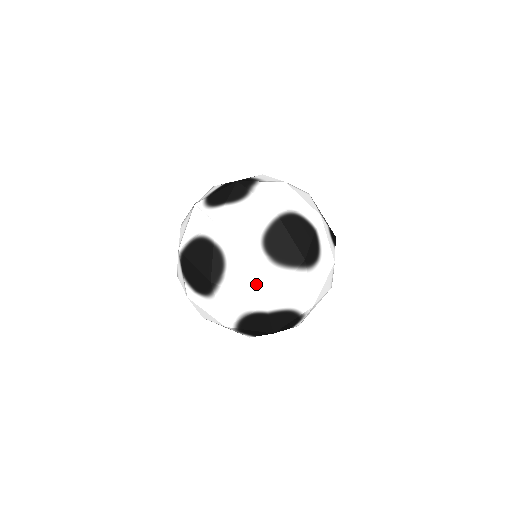
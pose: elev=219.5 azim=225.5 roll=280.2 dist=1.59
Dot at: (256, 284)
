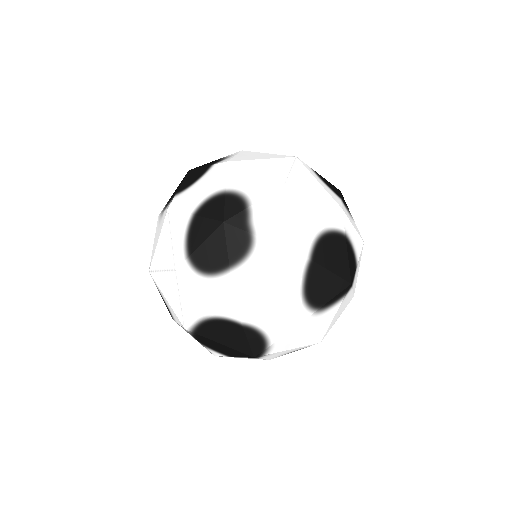
Dot at: (308, 337)
